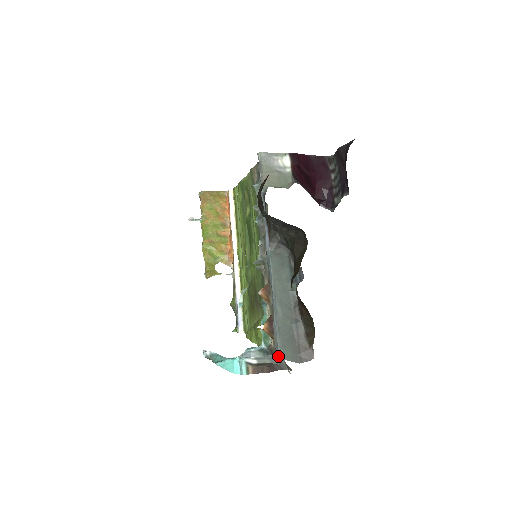
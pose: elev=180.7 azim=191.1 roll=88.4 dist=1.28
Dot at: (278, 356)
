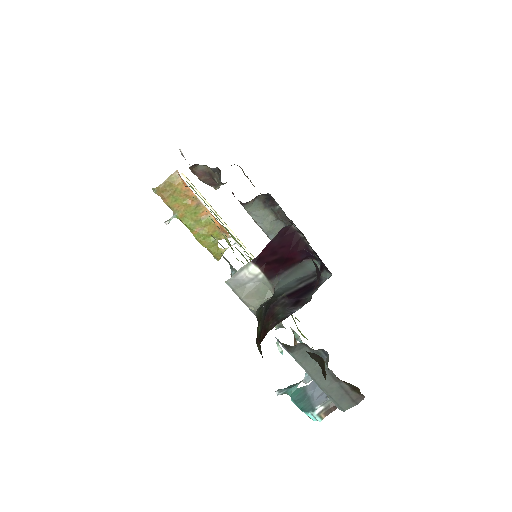
Dot at: (339, 409)
